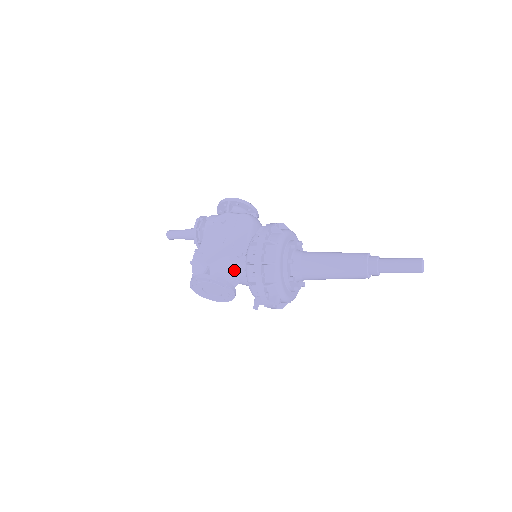
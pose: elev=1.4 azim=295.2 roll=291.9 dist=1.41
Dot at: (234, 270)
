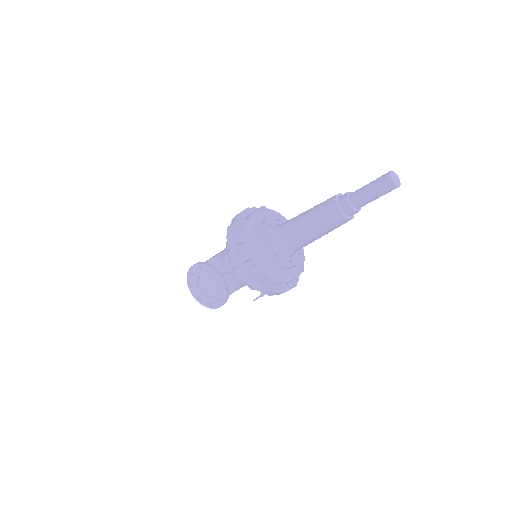
Dot at: (225, 258)
